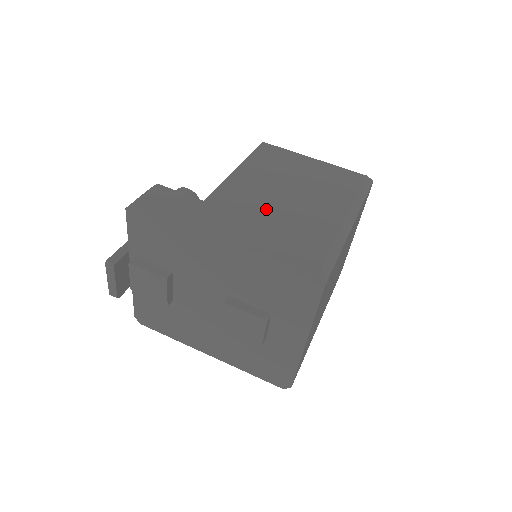
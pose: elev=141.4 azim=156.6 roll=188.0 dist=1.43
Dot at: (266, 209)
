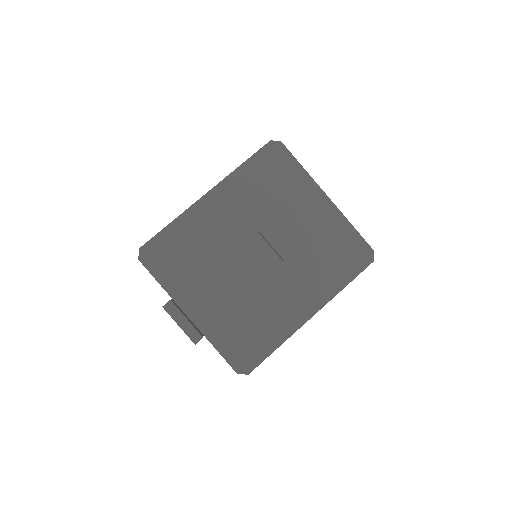
Dot at: occluded
